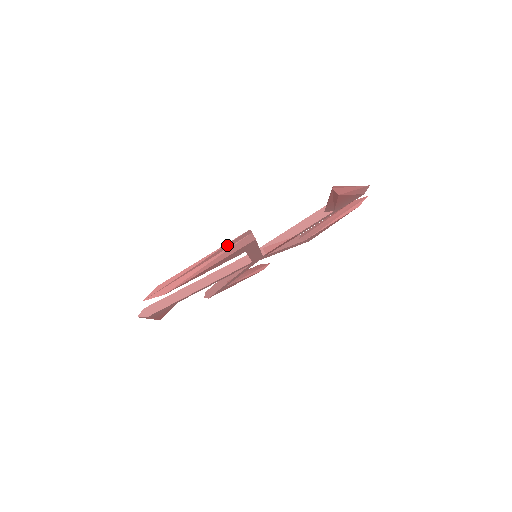
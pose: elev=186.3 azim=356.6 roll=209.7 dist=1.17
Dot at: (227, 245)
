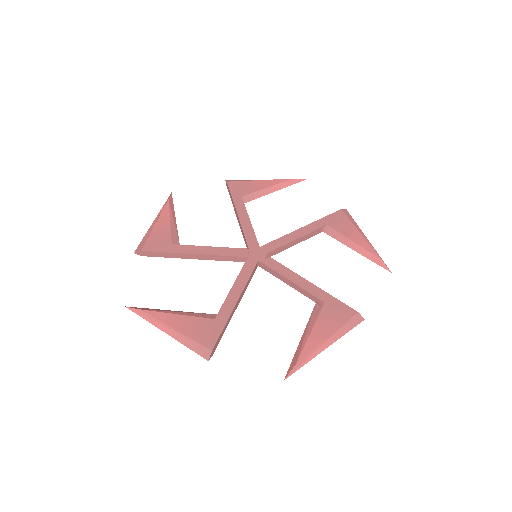
Dot at: (192, 343)
